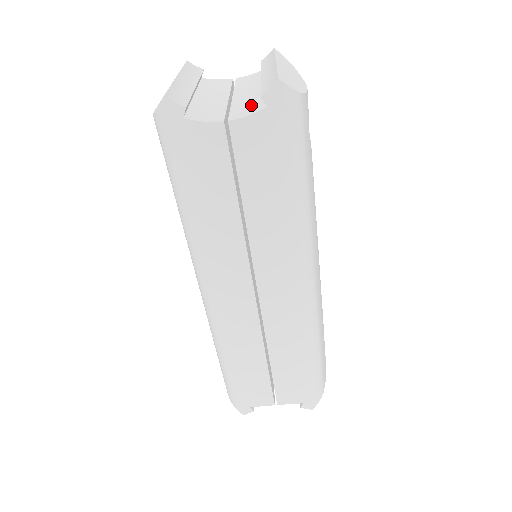
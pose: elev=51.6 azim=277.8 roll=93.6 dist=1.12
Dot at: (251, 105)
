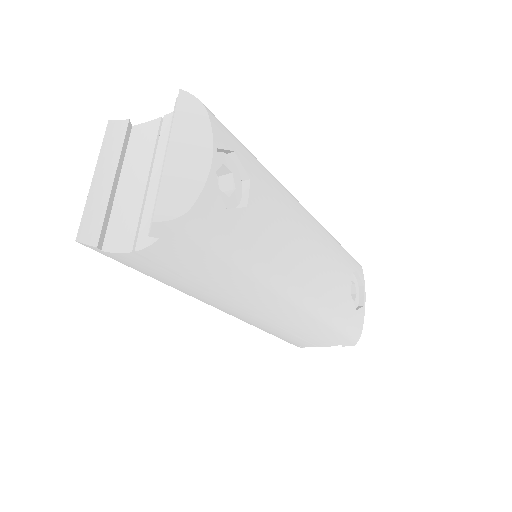
Dot at: occluded
